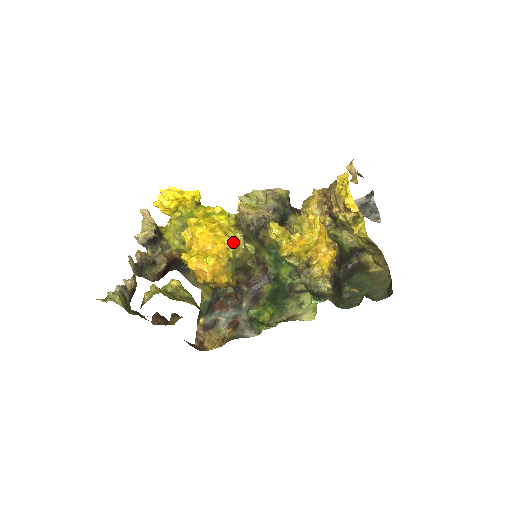
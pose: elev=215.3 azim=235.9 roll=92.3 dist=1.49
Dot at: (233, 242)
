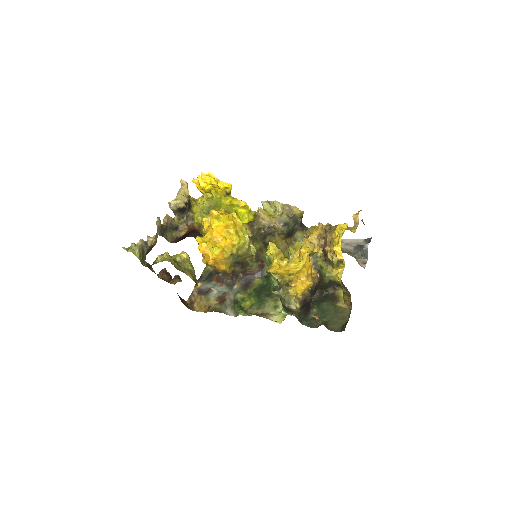
Dot at: (240, 241)
